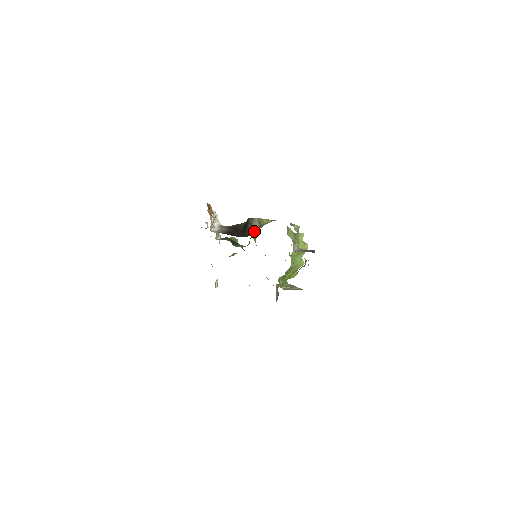
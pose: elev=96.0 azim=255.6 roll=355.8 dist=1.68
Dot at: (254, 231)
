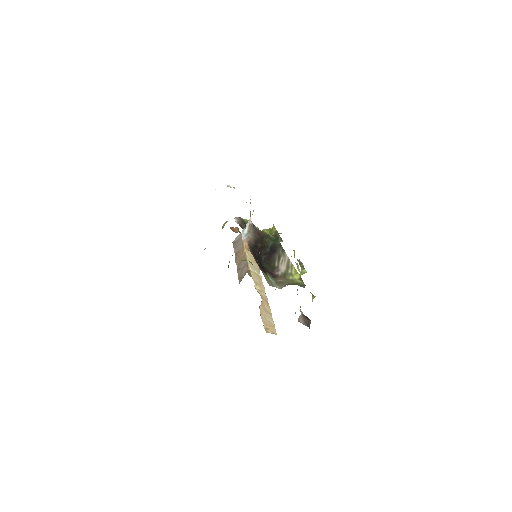
Dot at: (279, 273)
